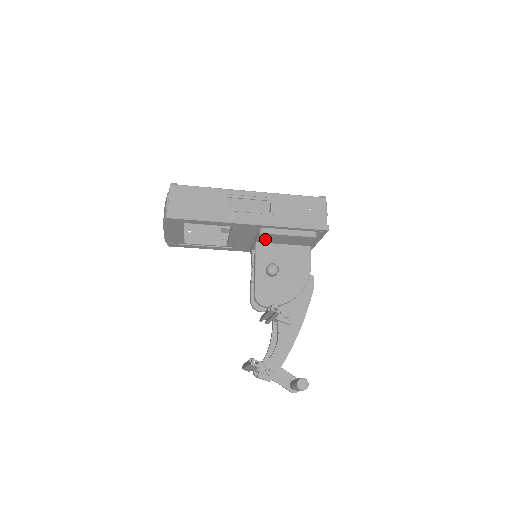
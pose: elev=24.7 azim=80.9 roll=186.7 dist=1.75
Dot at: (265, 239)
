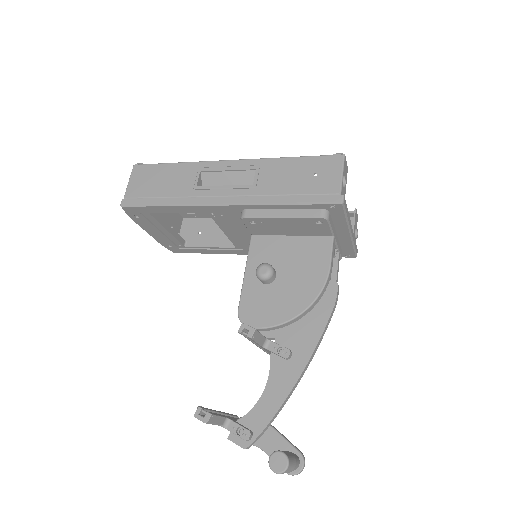
Dot at: (257, 228)
